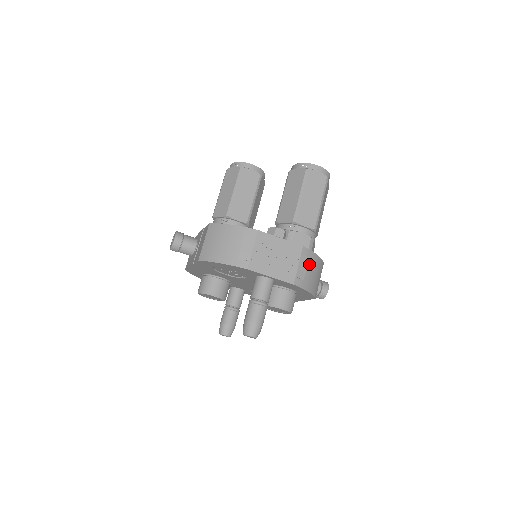
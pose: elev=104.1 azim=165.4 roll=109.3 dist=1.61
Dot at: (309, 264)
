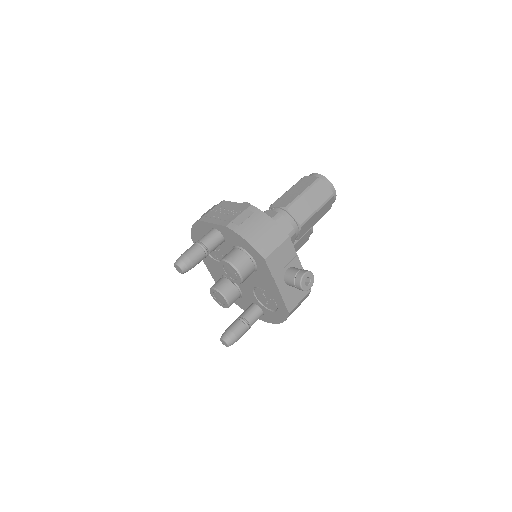
Dot at: (254, 219)
